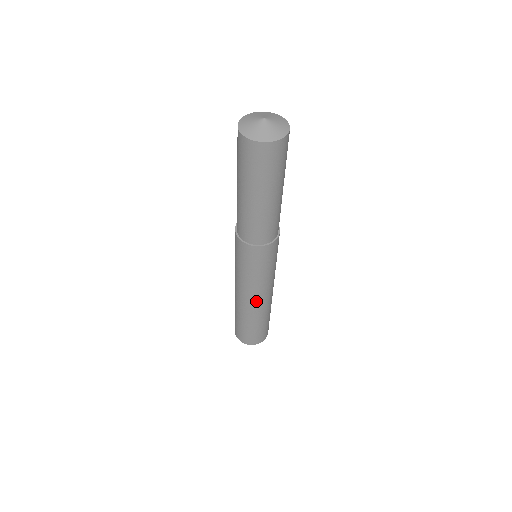
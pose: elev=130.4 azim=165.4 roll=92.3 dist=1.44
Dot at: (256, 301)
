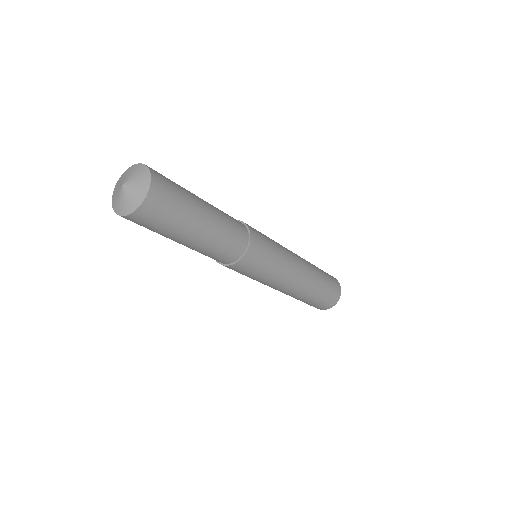
Dot at: (301, 271)
